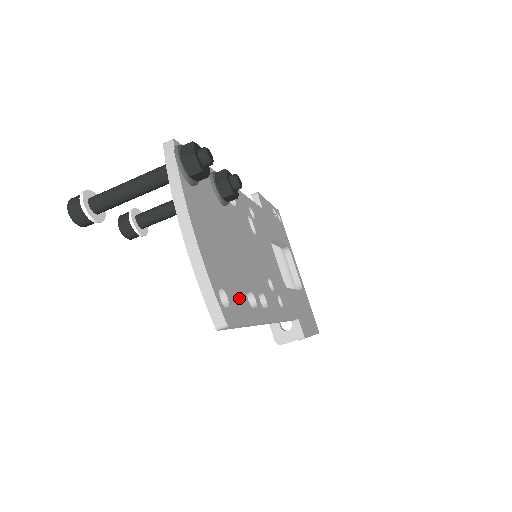
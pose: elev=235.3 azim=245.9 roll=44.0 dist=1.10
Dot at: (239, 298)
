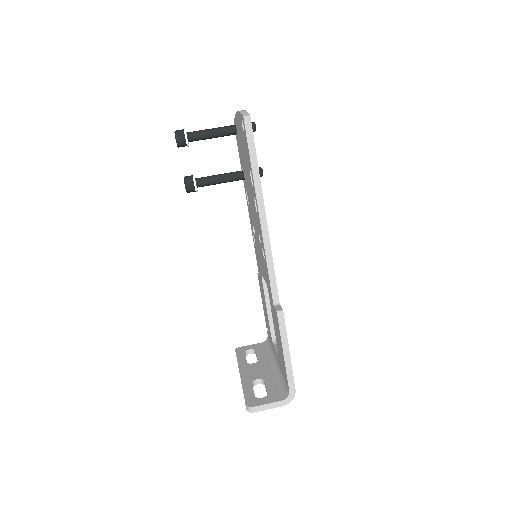
Dot at: occluded
